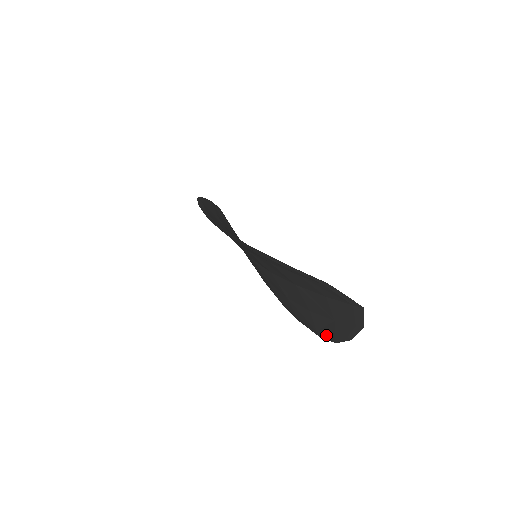
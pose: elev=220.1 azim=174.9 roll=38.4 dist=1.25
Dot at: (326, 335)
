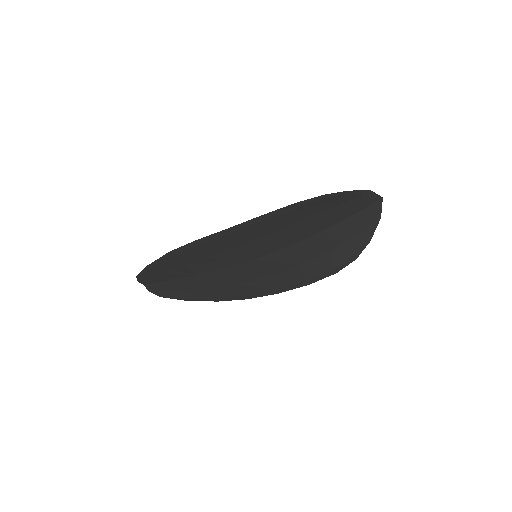
Dot at: (346, 261)
